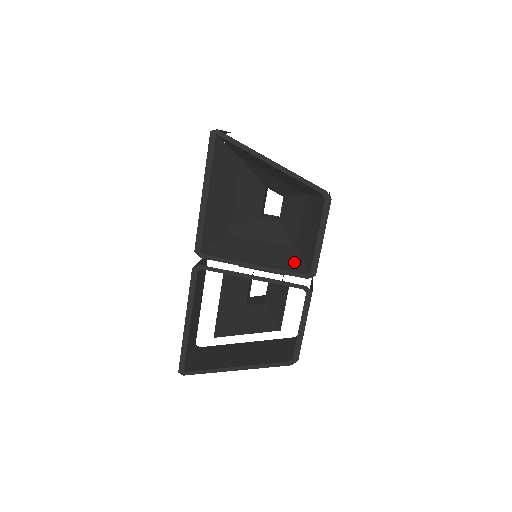
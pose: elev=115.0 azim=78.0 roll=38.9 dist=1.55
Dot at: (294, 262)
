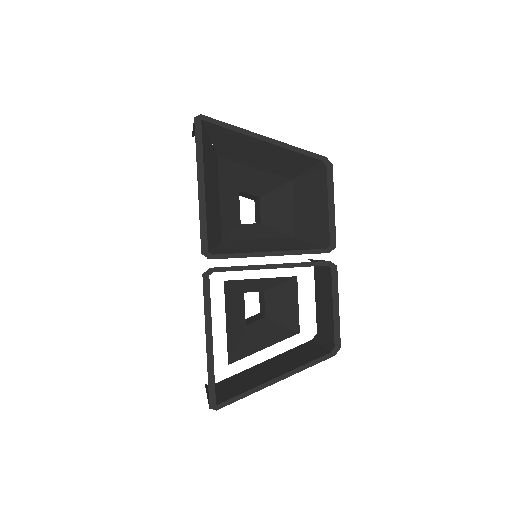
Dot at: (305, 244)
